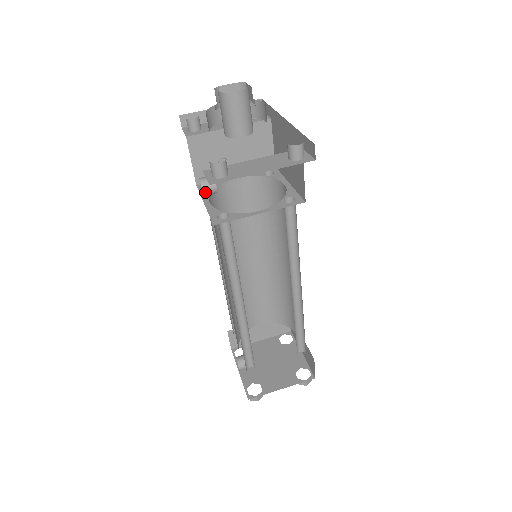
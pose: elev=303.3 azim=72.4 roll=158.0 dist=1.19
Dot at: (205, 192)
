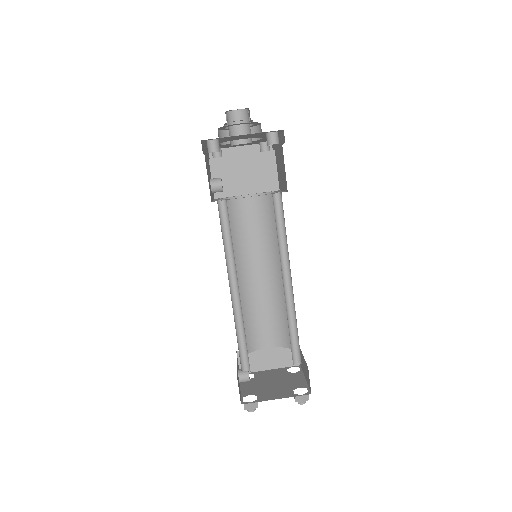
Dot at: (213, 187)
